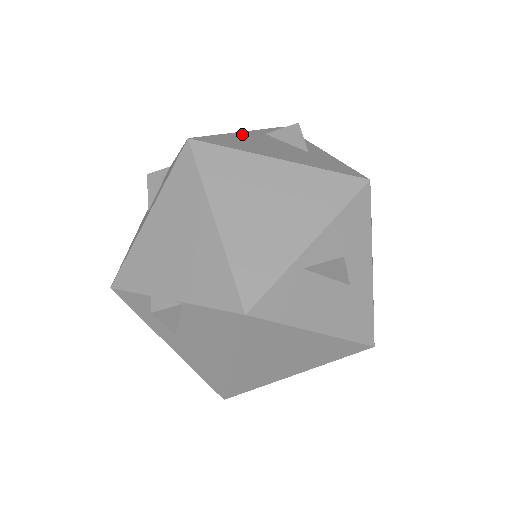
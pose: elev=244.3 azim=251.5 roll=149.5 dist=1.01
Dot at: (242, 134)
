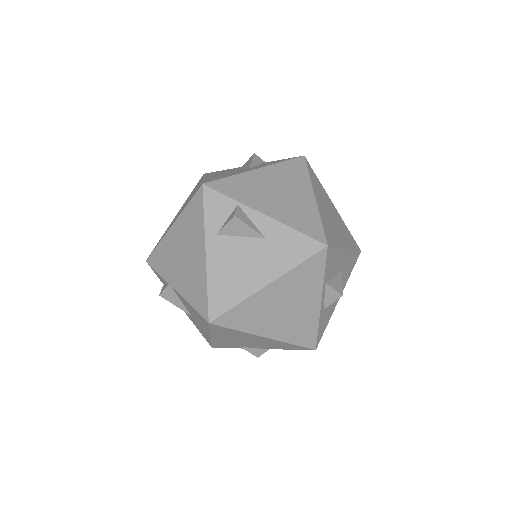
Dot at: (212, 262)
